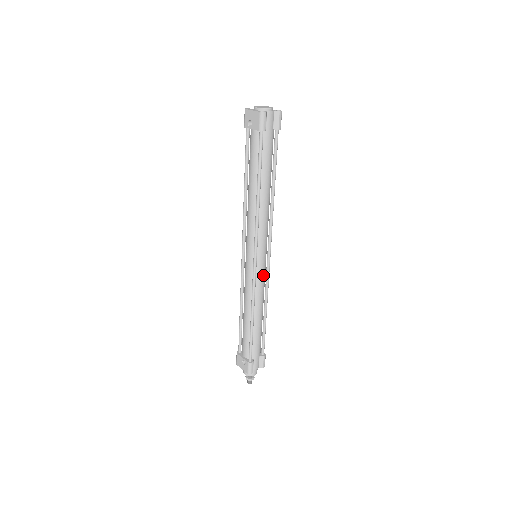
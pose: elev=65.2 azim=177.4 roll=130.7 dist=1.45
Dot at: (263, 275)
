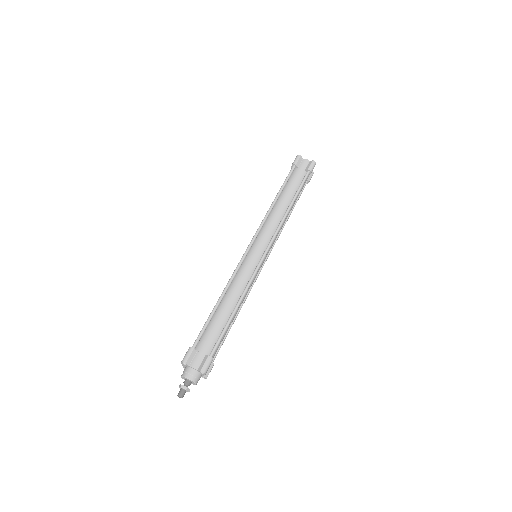
Dot at: (251, 266)
